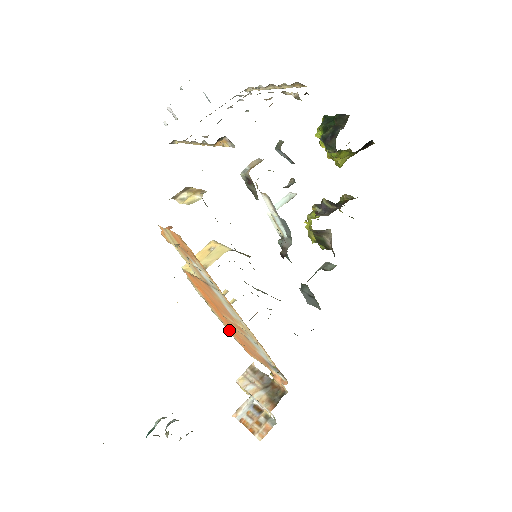
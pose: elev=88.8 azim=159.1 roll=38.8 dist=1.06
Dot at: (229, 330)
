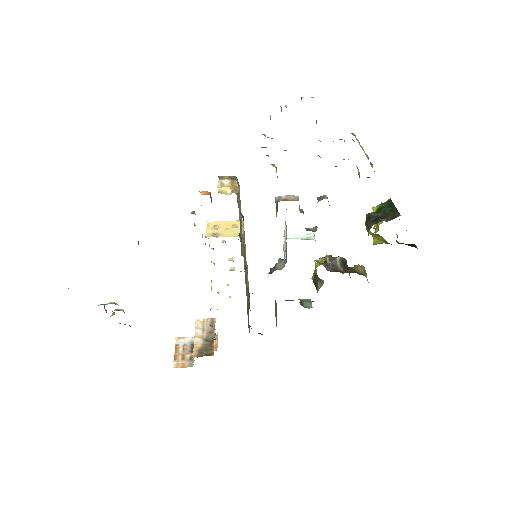
Dot at: occluded
